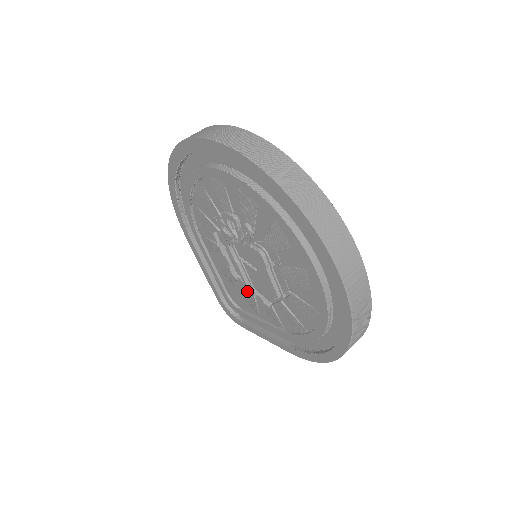
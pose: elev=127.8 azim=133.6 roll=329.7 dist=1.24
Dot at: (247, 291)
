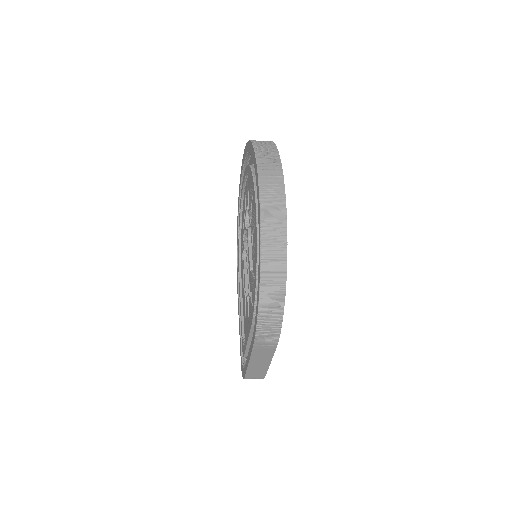
Dot at: (246, 301)
